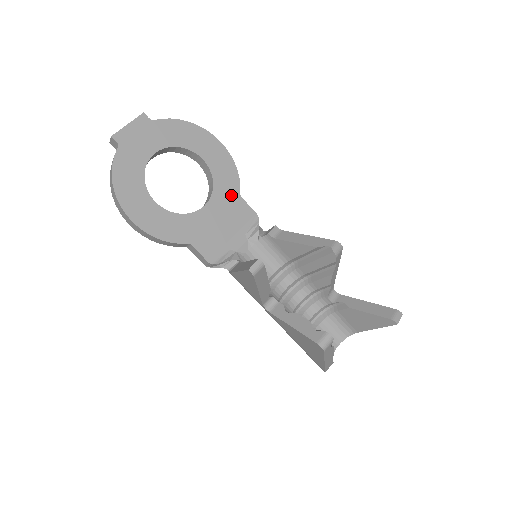
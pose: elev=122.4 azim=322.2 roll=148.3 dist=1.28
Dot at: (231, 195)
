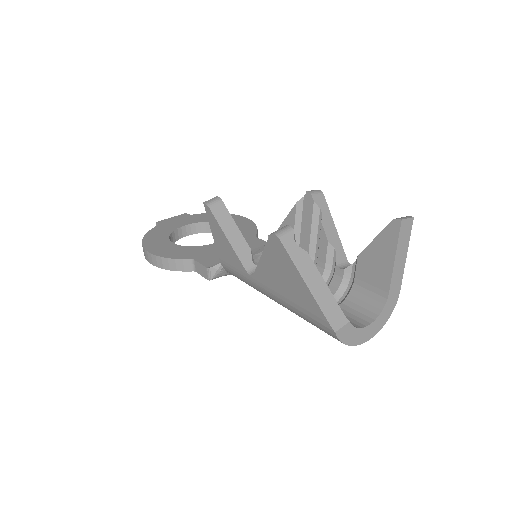
Dot at: (246, 237)
